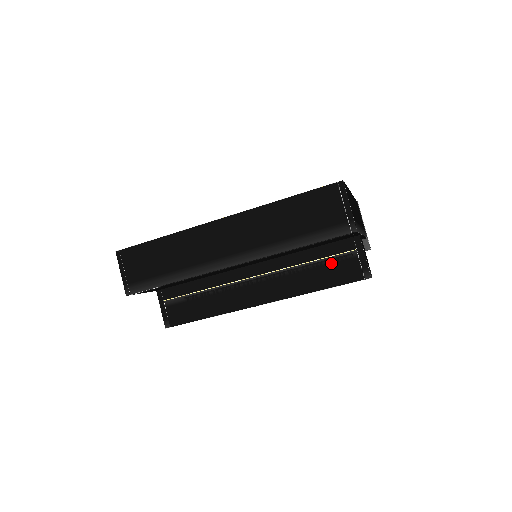
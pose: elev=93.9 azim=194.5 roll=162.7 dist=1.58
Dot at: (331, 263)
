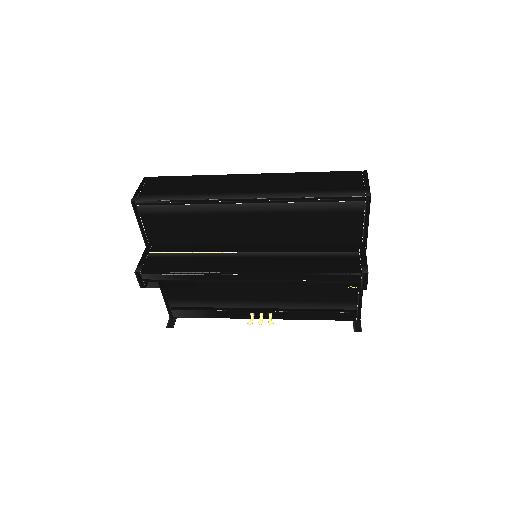
Dot at: (331, 256)
